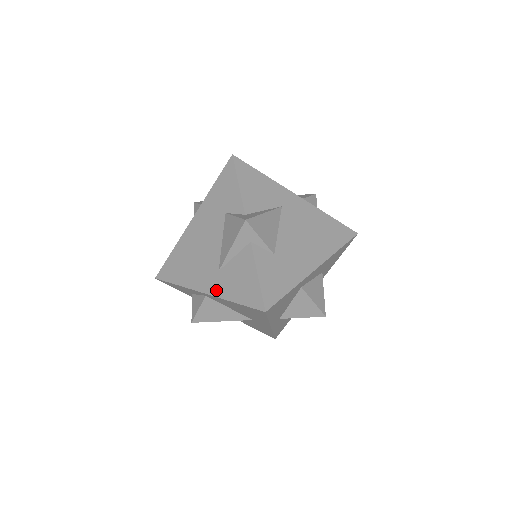
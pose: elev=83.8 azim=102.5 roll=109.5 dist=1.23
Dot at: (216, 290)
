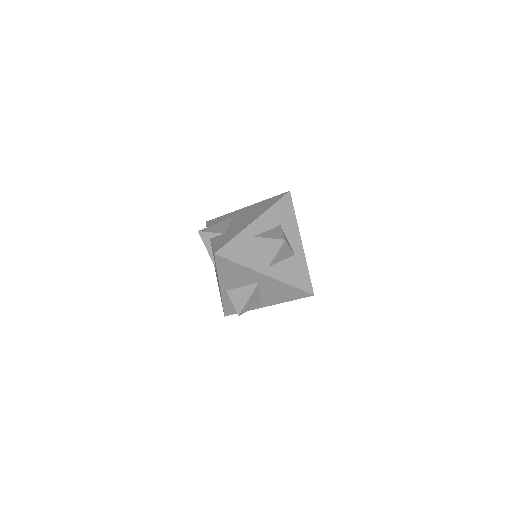
Dot at: occluded
